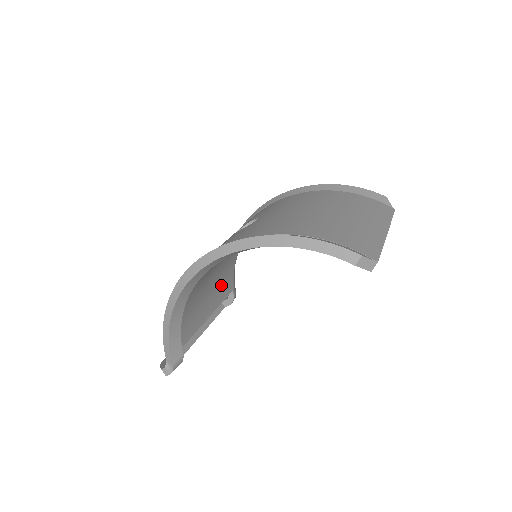
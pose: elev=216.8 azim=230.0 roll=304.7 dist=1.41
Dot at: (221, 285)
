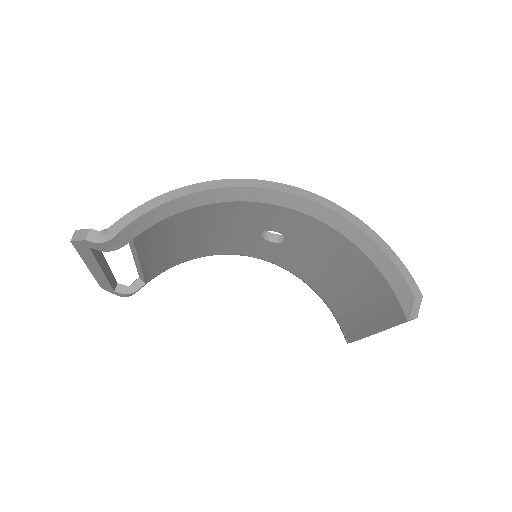
Dot at: (164, 259)
